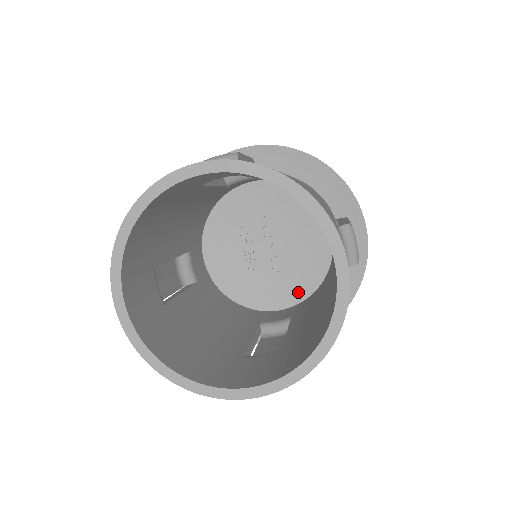
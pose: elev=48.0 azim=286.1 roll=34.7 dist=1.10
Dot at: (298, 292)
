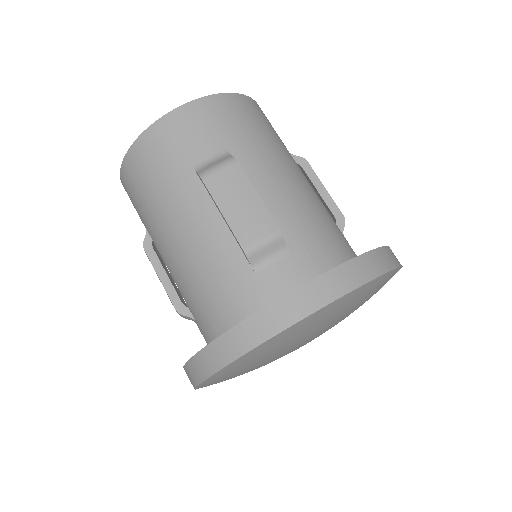
Dot at: occluded
